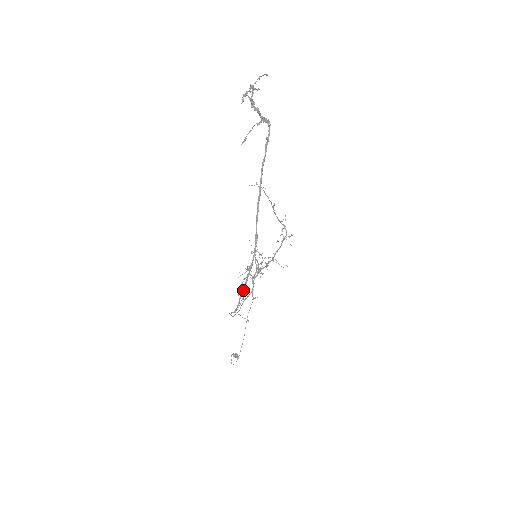
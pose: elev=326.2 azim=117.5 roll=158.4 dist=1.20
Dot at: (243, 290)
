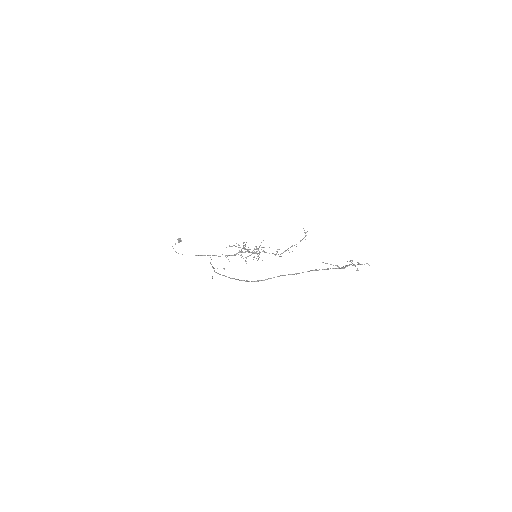
Dot at: (230, 278)
